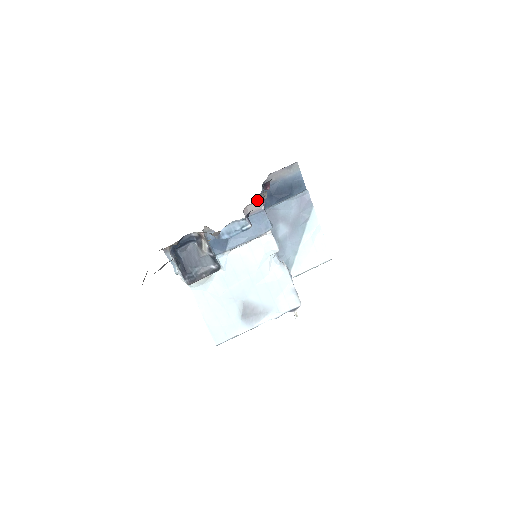
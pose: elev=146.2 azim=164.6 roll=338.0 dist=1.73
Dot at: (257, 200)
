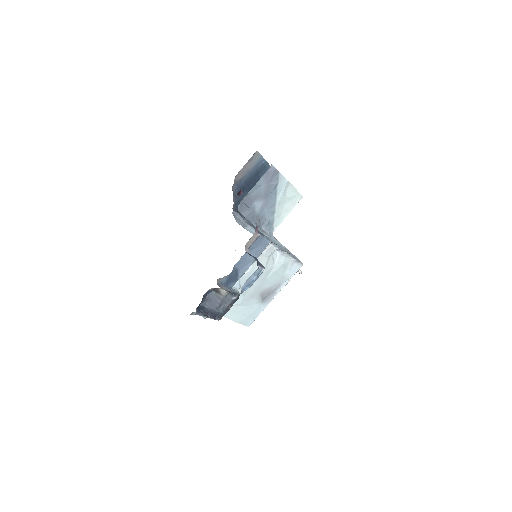
Dot at: (253, 235)
